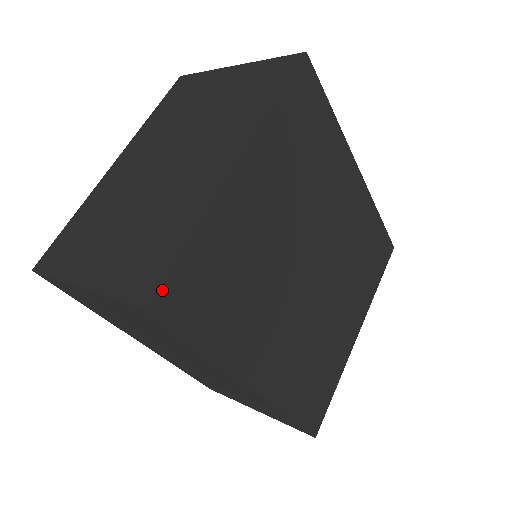
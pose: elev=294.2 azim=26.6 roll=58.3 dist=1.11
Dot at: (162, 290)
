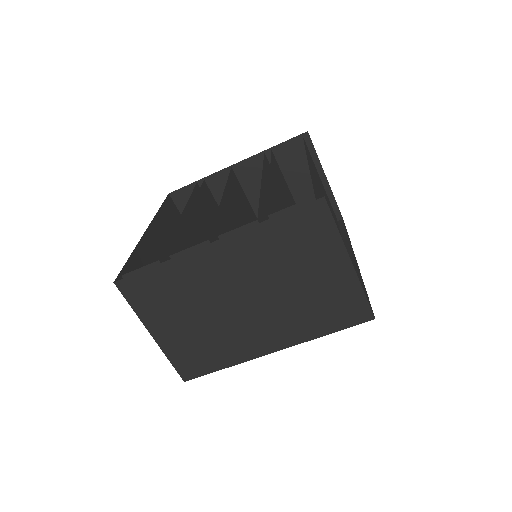
Dot at: (196, 376)
